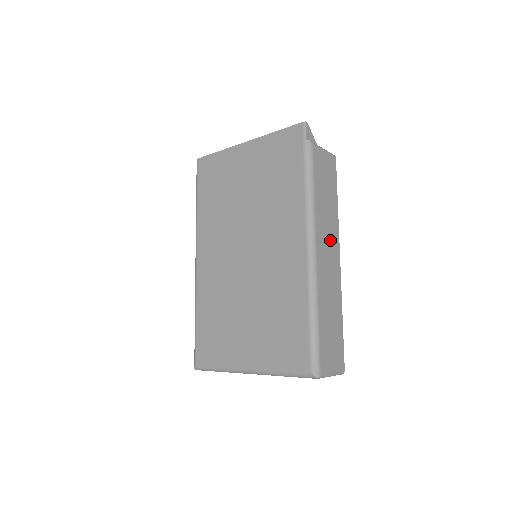
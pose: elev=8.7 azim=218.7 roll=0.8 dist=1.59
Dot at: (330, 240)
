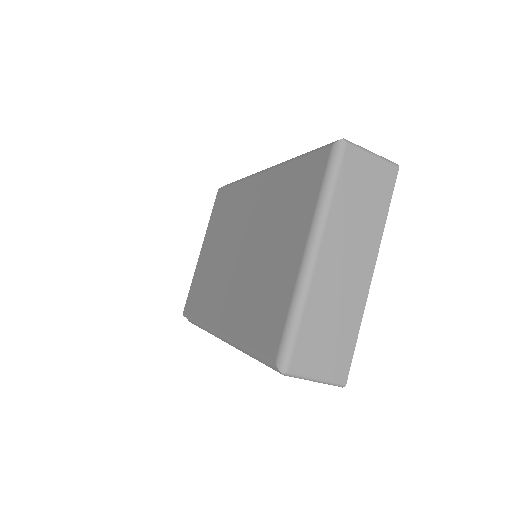
Dot at: occluded
